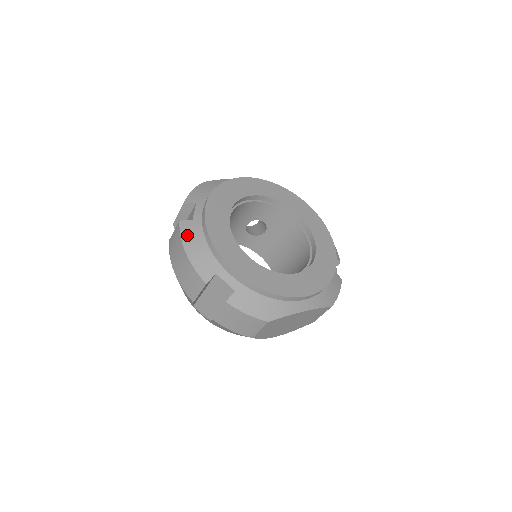
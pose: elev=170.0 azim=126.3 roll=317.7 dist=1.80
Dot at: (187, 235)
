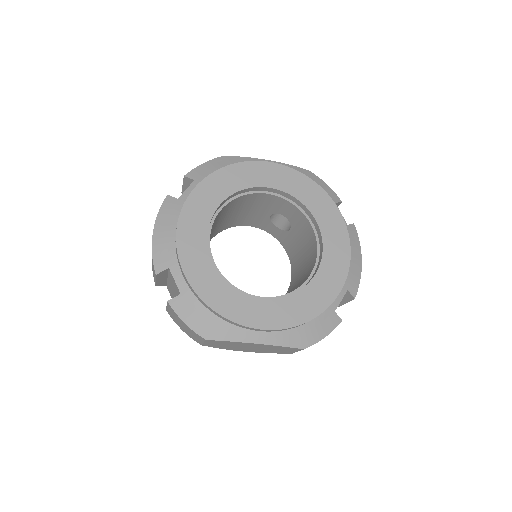
Dot at: (163, 214)
